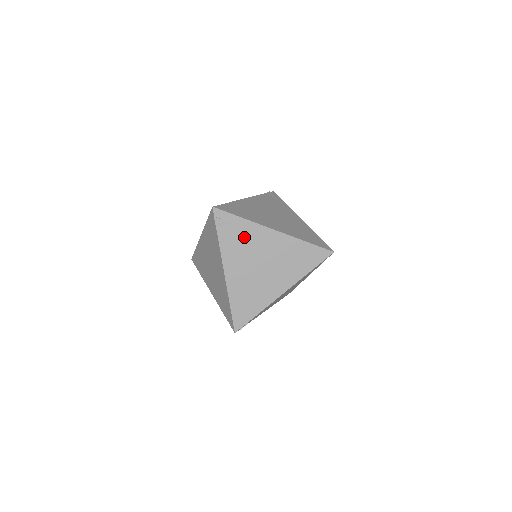
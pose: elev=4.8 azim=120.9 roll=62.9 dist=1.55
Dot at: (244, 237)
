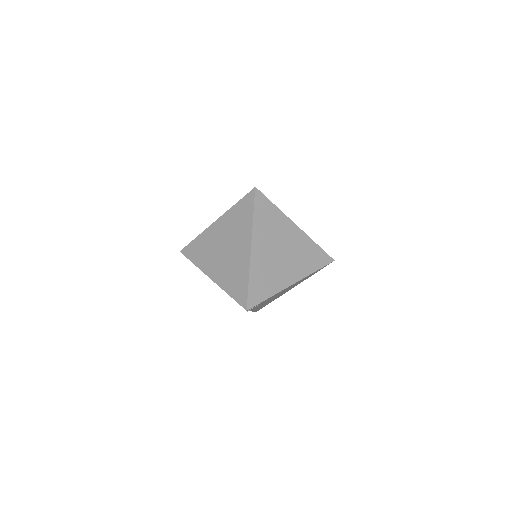
Dot at: occluded
